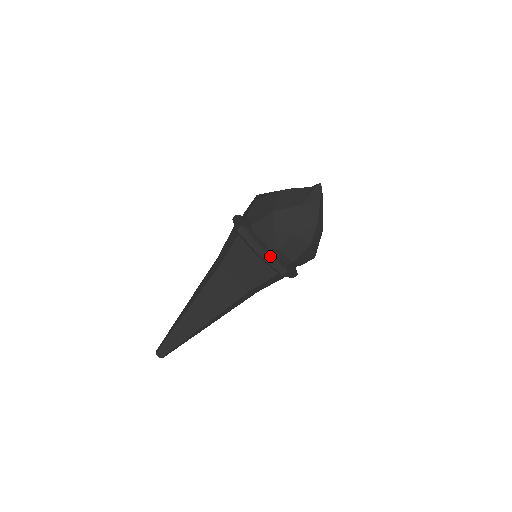
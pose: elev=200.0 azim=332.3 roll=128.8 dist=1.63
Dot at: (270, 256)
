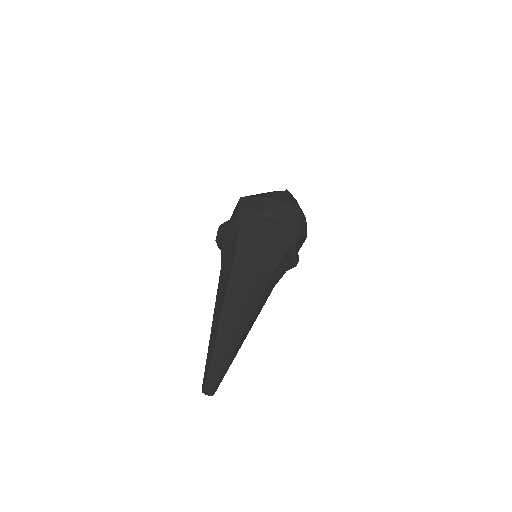
Dot at: occluded
